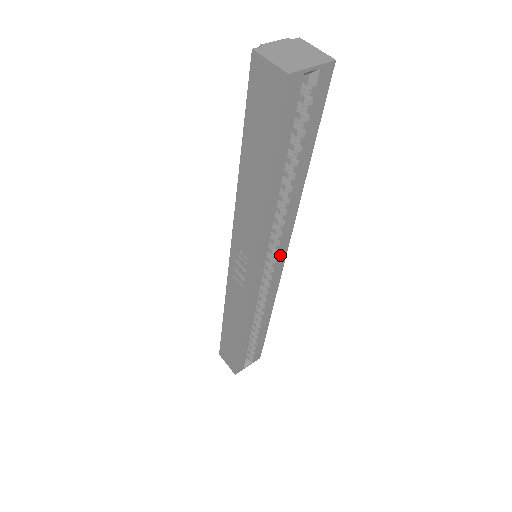
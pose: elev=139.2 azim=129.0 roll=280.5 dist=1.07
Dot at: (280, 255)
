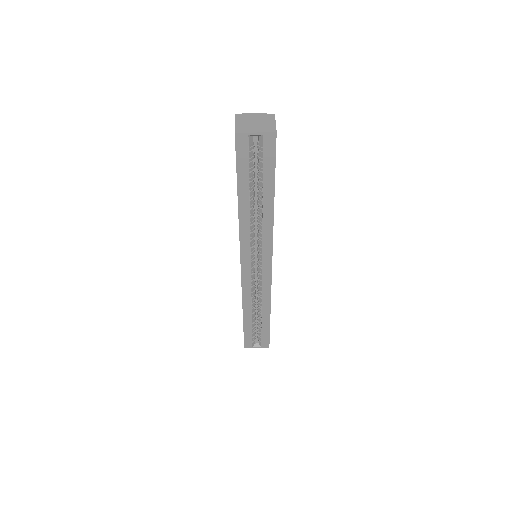
Dot at: (265, 260)
